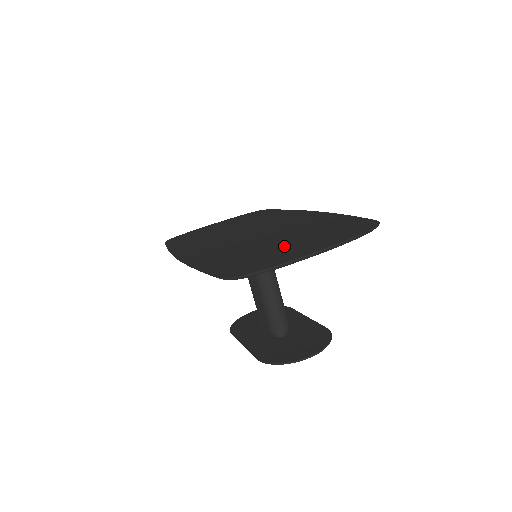
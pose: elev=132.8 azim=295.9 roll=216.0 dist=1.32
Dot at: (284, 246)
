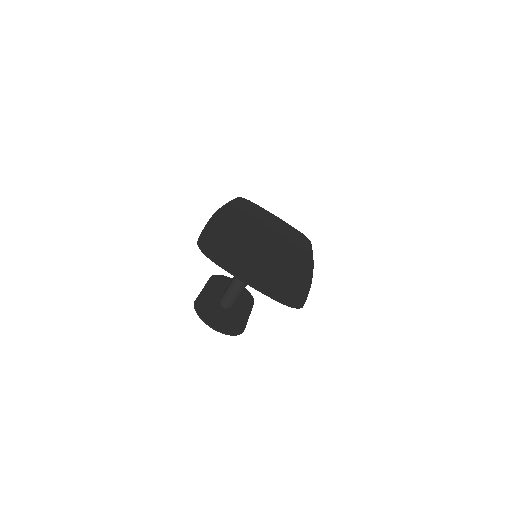
Dot at: (249, 264)
